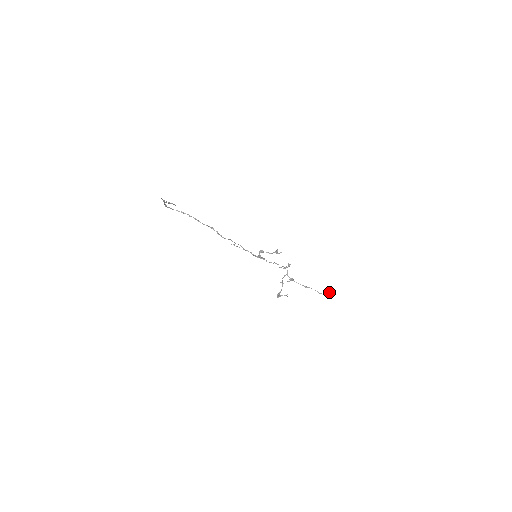
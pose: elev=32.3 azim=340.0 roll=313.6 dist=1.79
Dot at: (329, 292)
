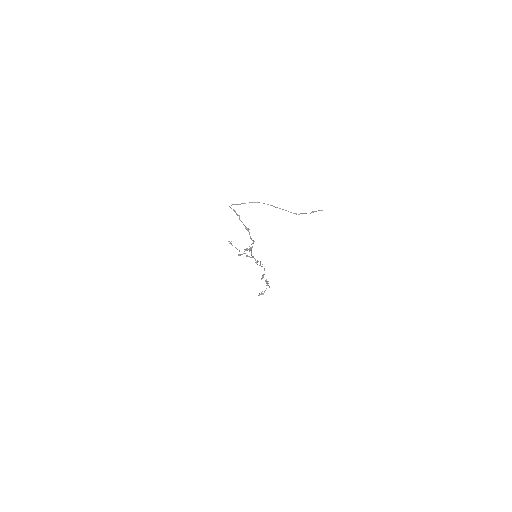
Dot at: occluded
